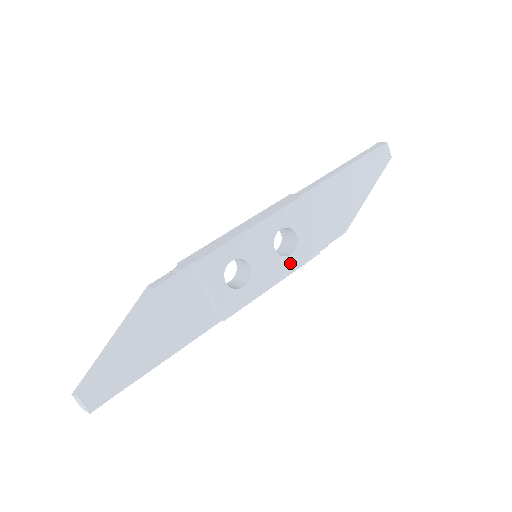
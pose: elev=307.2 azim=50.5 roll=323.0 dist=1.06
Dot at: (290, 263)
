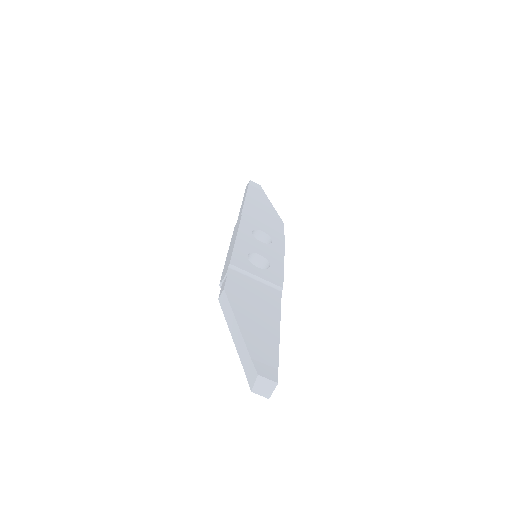
Dot at: (277, 246)
